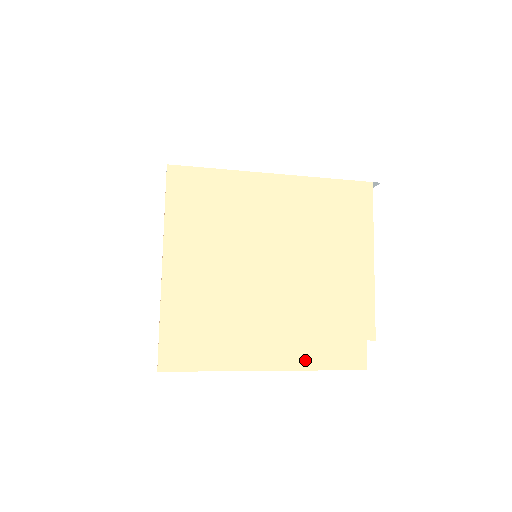
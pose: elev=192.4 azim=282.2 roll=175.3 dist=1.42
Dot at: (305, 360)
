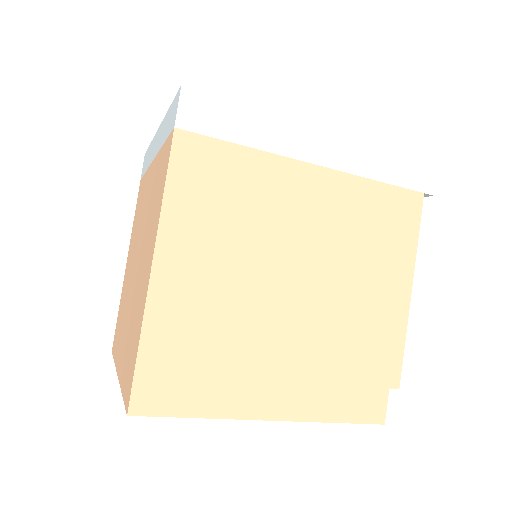
Dot at: (317, 409)
